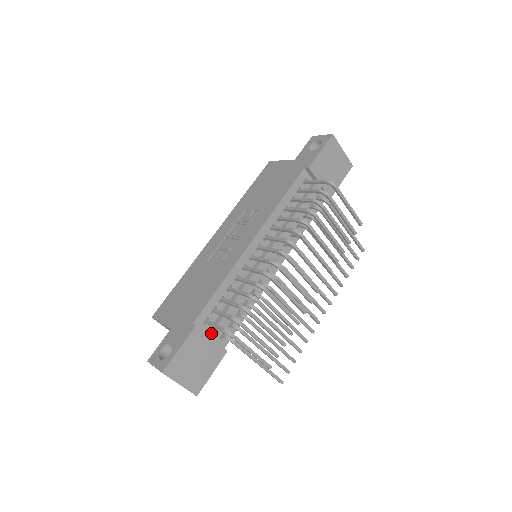
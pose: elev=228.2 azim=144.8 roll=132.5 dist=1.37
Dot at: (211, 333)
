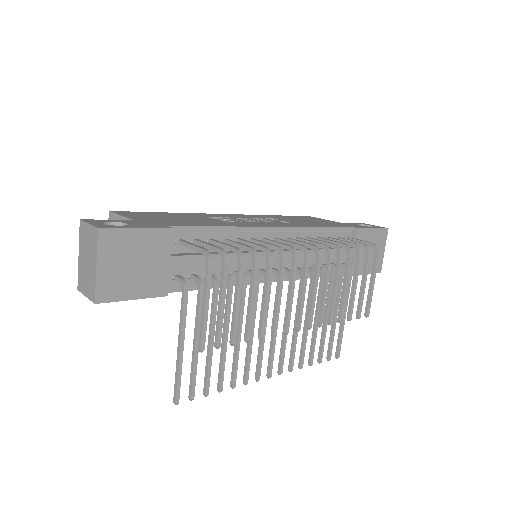
Dot at: (175, 255)
